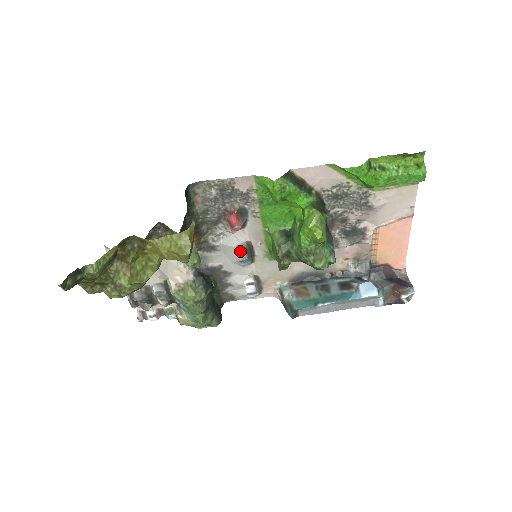
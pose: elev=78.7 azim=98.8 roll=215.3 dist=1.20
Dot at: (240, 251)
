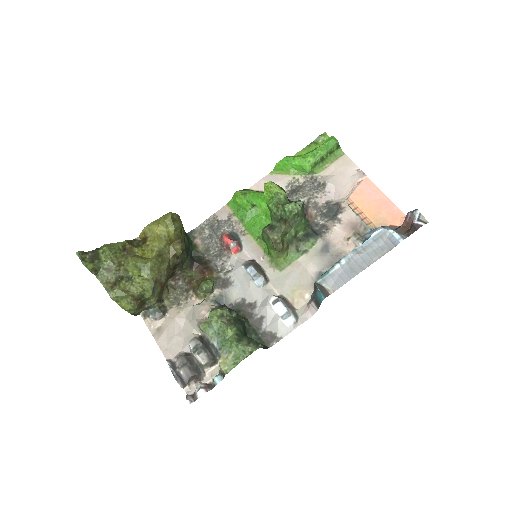
Dot at: (247, 267)
